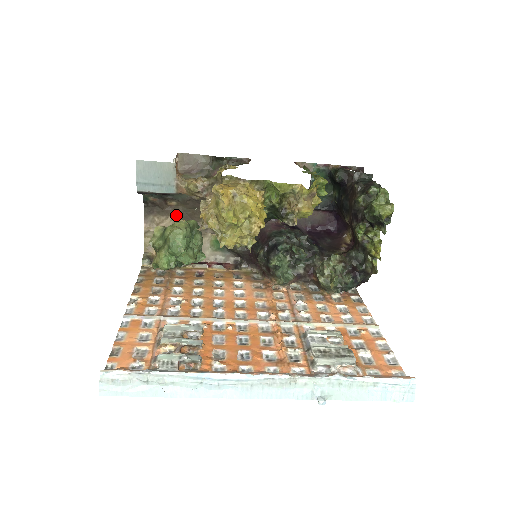
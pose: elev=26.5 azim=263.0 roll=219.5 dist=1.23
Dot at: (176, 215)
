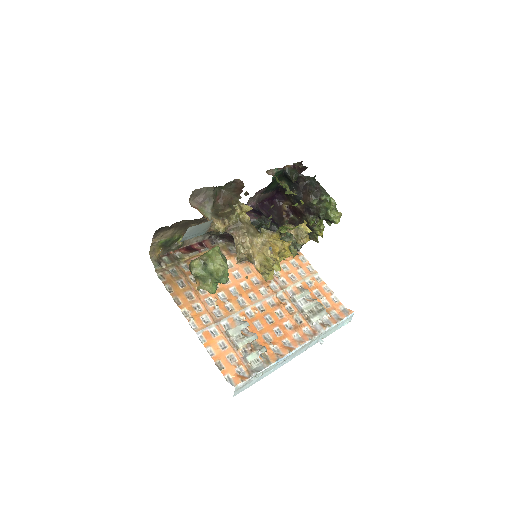
Dot at: (177, 226)
